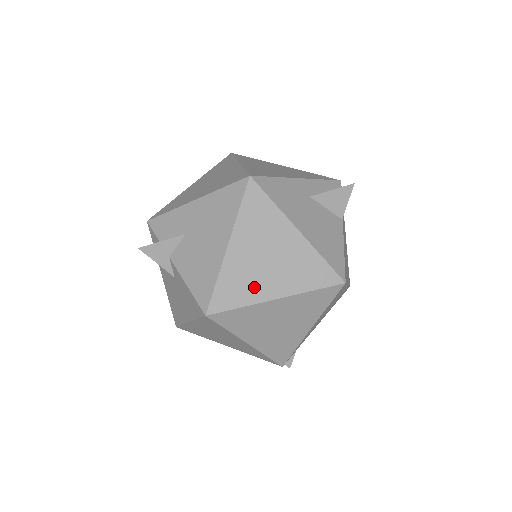
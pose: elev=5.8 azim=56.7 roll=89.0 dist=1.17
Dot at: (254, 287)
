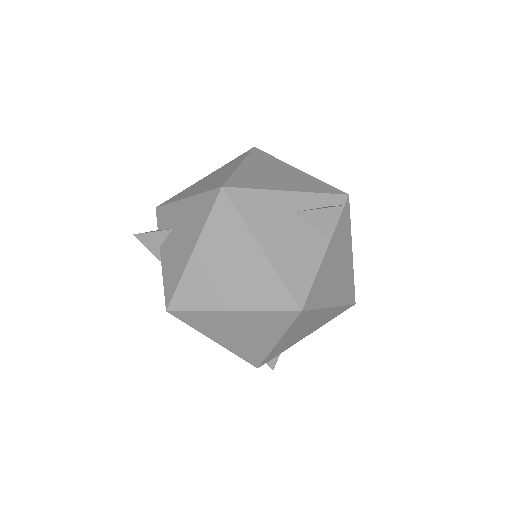
Dot at: (212, 295)
